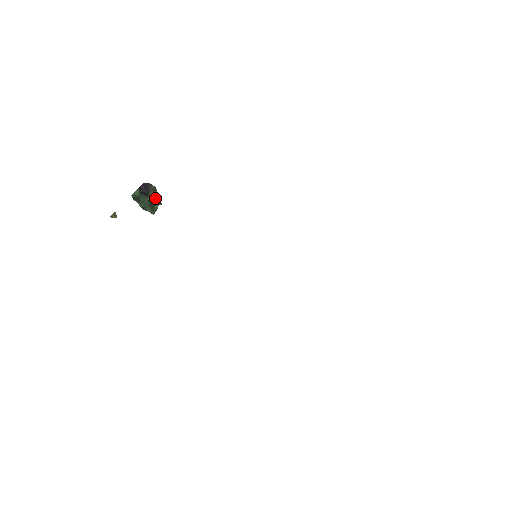
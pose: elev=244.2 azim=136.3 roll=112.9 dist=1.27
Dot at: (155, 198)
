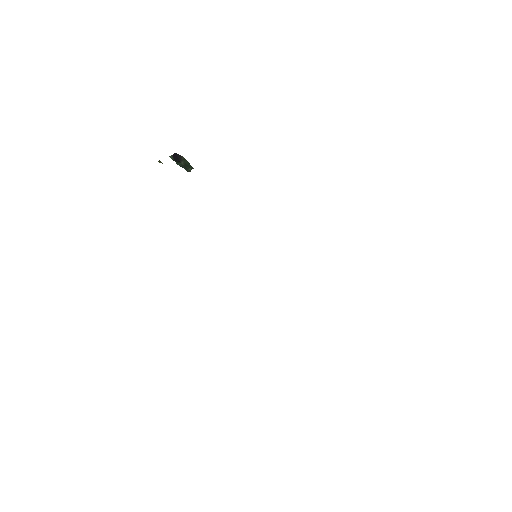
Dot at: (187, 165)
